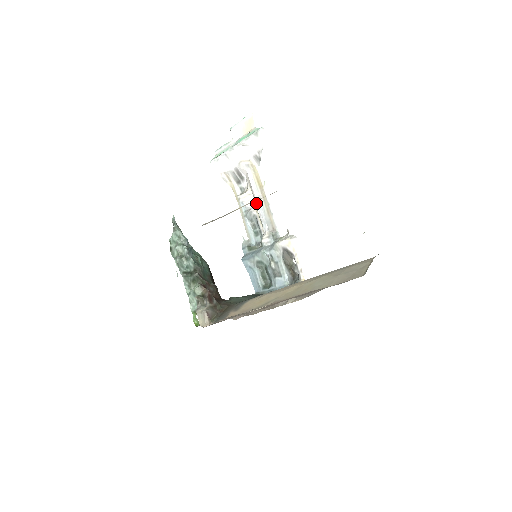
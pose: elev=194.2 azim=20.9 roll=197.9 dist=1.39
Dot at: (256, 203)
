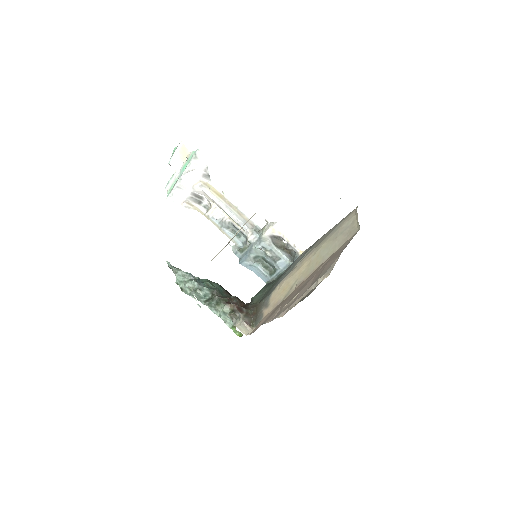
Dot at: (226, 212)
